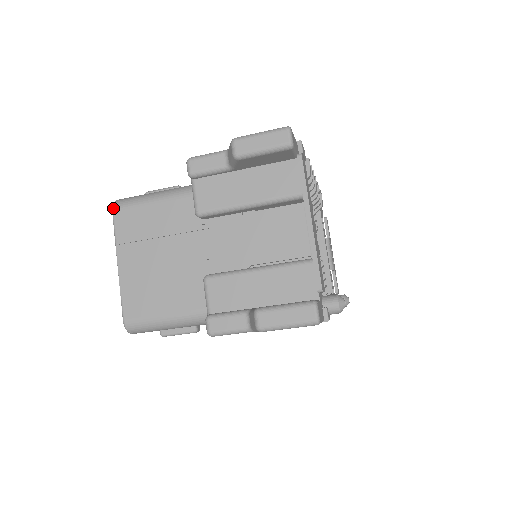
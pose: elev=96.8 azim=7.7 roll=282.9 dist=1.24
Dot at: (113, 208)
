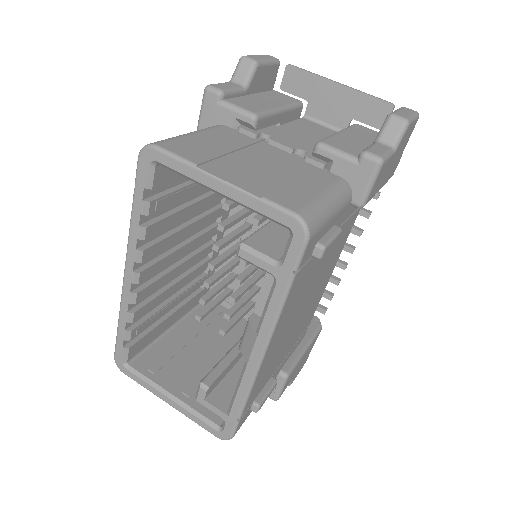
Dot at: (153, 143)
